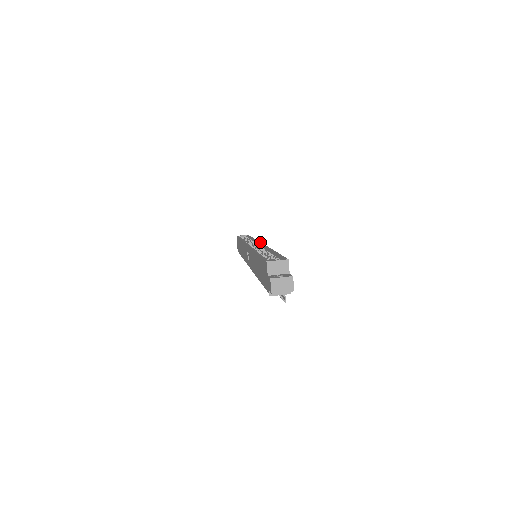
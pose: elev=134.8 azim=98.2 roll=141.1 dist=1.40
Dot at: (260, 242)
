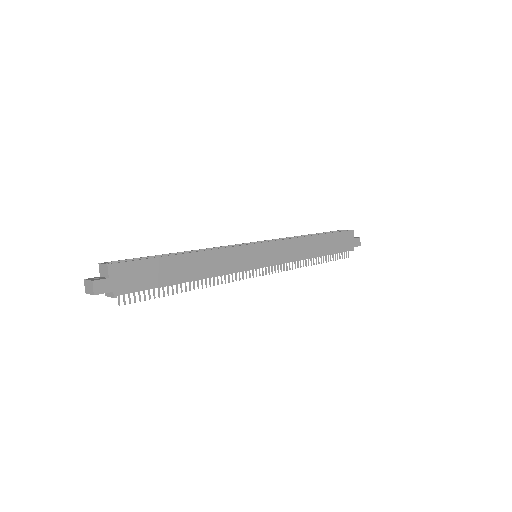
Dot at: occluded
